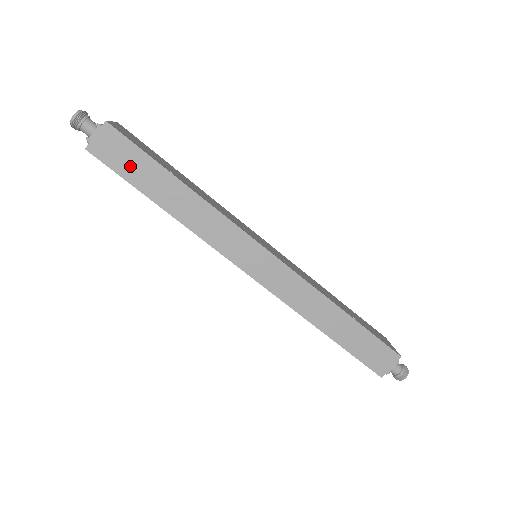
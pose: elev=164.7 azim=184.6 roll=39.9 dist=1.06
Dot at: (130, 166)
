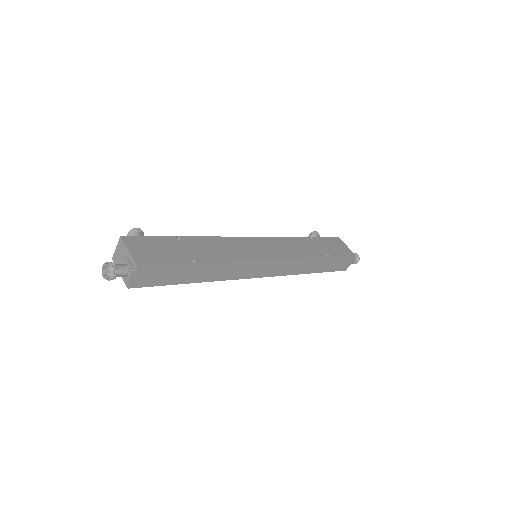
Dot at: (165, 277)
